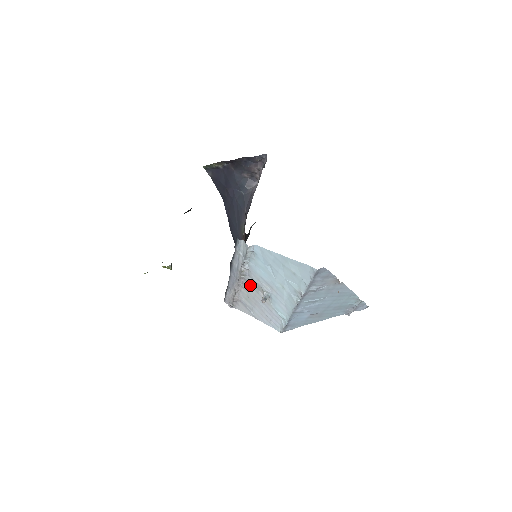
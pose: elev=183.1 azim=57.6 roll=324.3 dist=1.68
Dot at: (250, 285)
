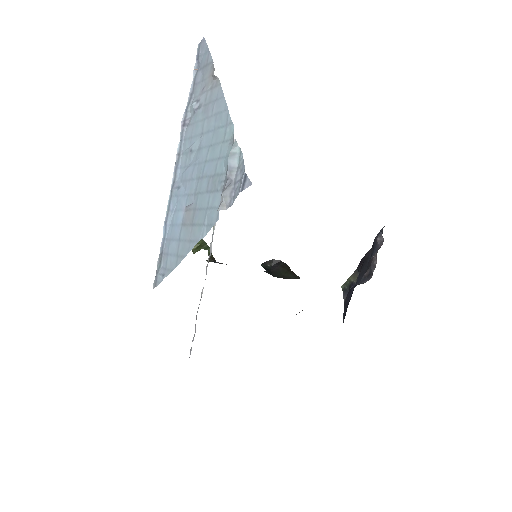
Dot at: occluded
